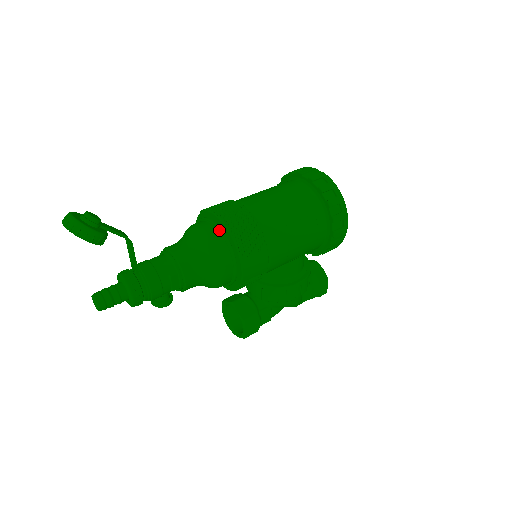
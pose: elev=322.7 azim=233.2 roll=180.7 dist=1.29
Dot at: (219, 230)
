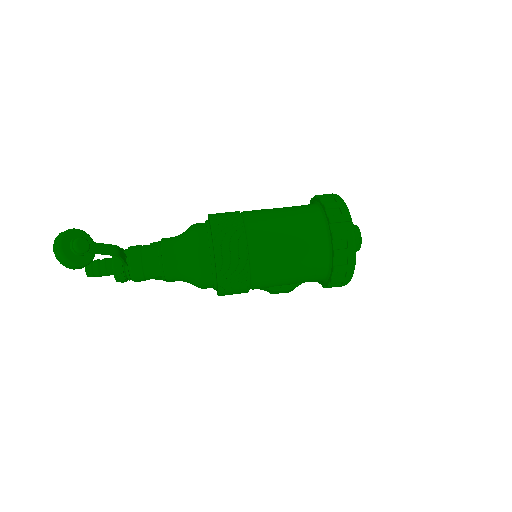
Dot at: (211, 259)
